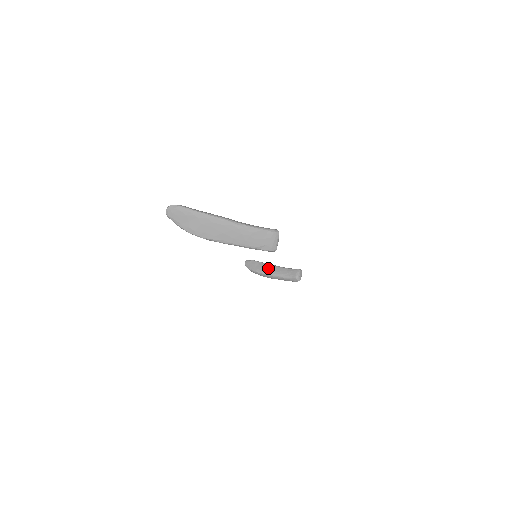
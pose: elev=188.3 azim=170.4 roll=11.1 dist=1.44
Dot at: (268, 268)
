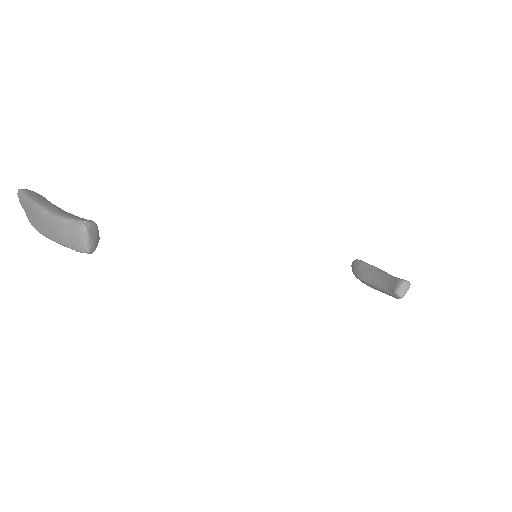
Dot at: (370, 273)
